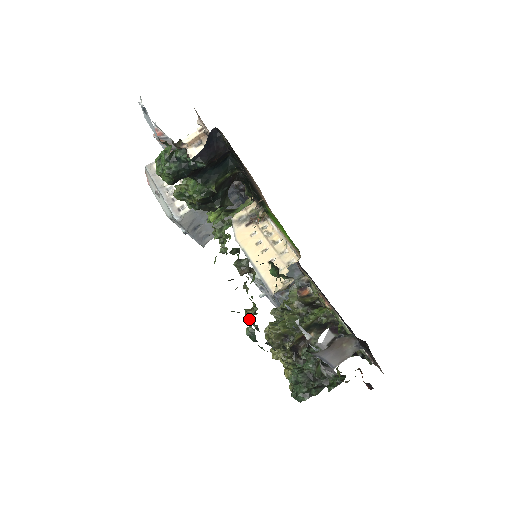
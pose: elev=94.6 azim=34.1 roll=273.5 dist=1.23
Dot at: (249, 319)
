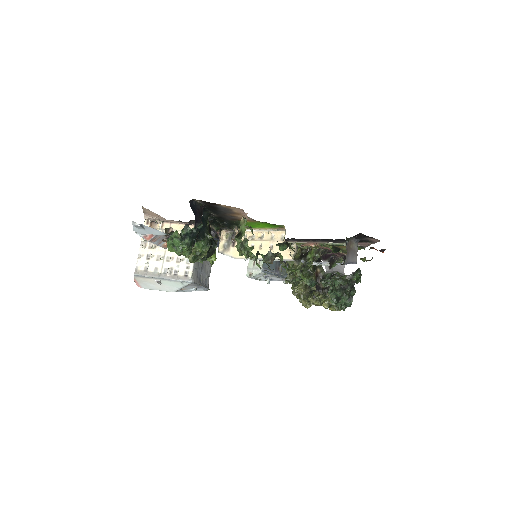
Dot at: (301, 278)
